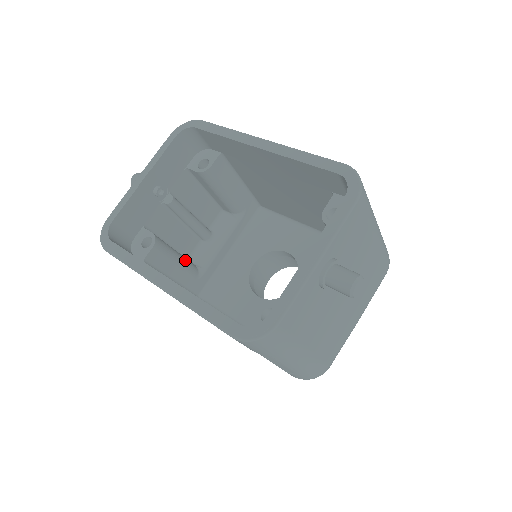
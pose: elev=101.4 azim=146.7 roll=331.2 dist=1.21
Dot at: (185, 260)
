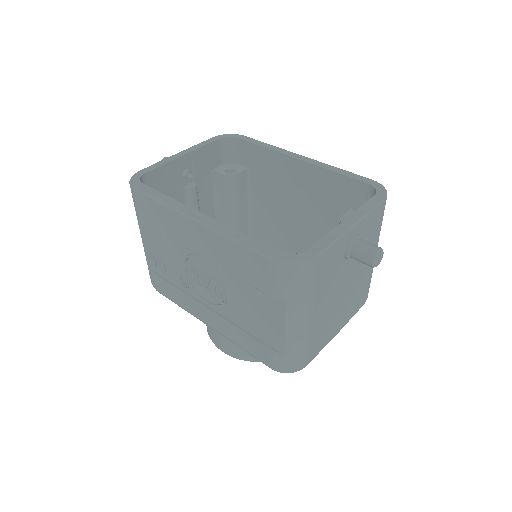
Dot at: occluded
